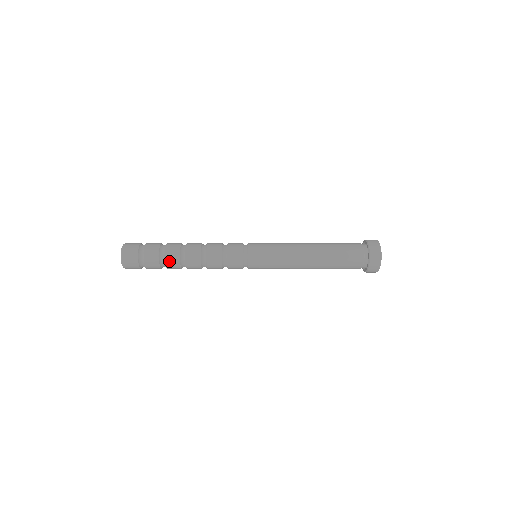
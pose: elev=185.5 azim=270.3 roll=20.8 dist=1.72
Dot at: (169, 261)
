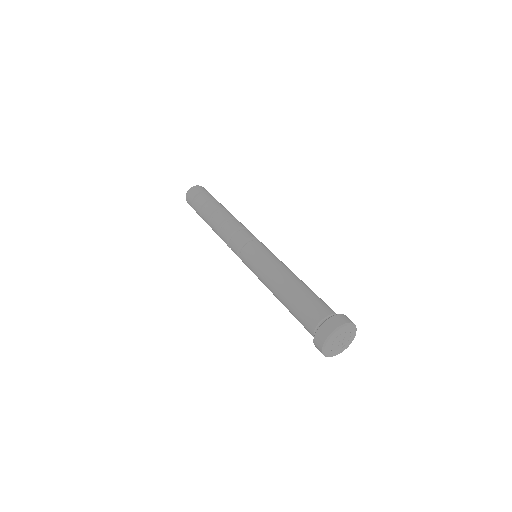
Dot at: occluded
